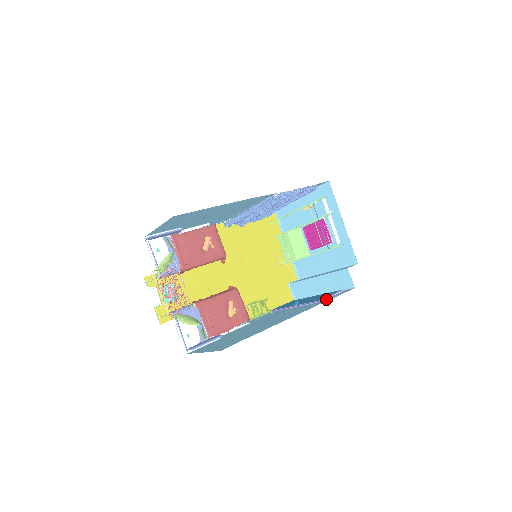
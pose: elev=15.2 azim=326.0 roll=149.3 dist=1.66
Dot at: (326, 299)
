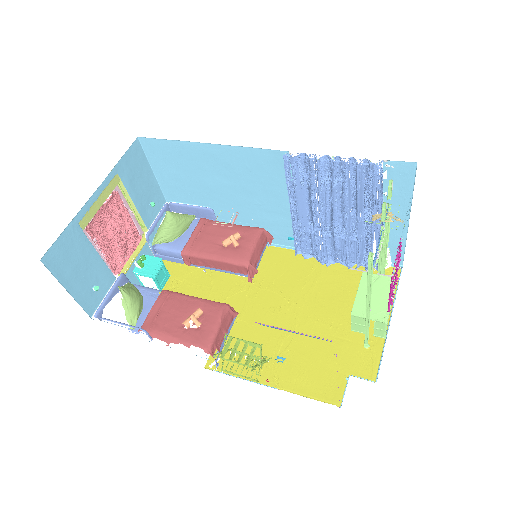
Dot at: occluded
